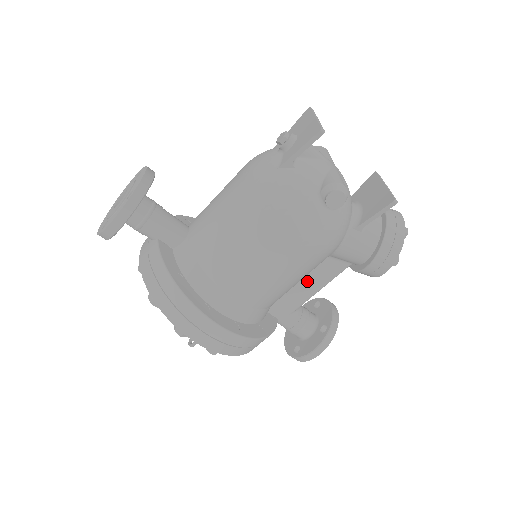
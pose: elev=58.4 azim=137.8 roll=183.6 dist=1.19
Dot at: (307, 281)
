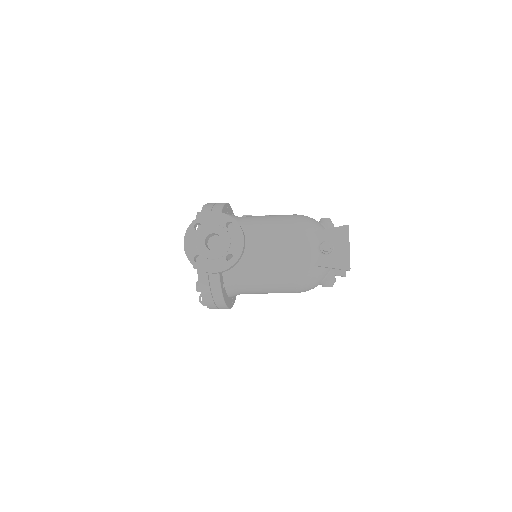
Dot at: occluded
